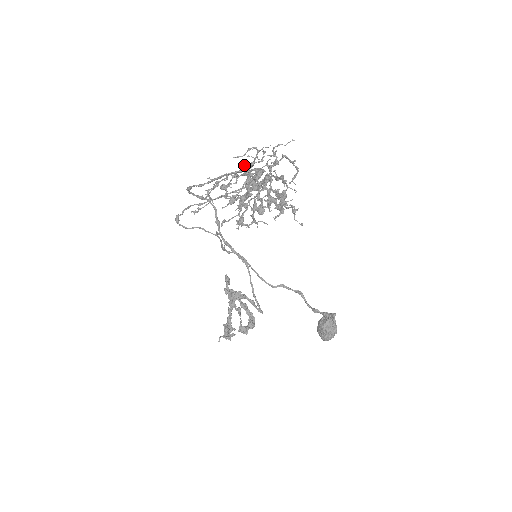
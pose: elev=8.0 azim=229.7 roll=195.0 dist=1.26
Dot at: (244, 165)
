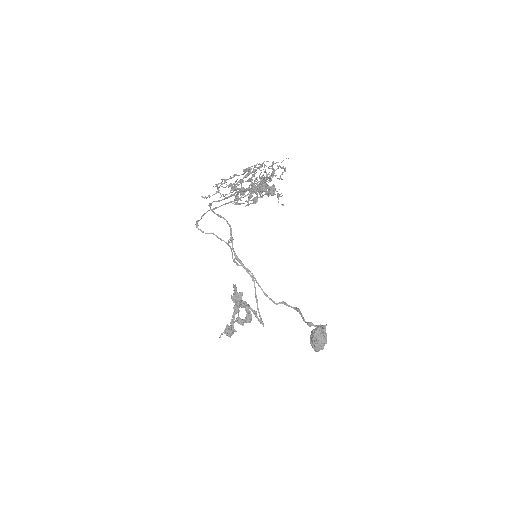
Dot at: (247, 168)
